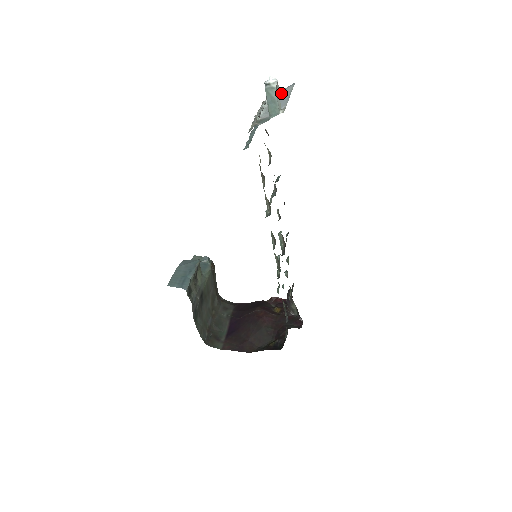
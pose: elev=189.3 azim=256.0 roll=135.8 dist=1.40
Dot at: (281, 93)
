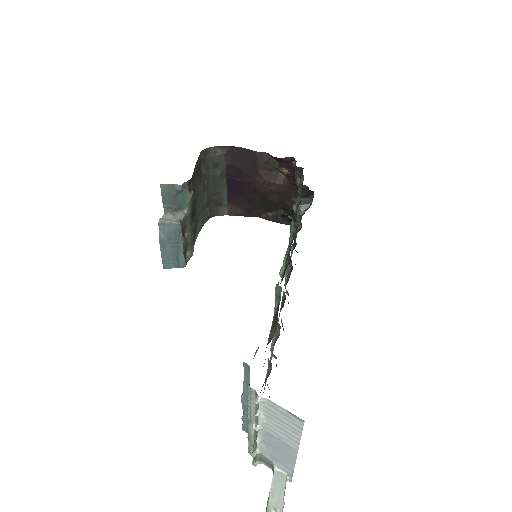
Dot at: (281, 420)
